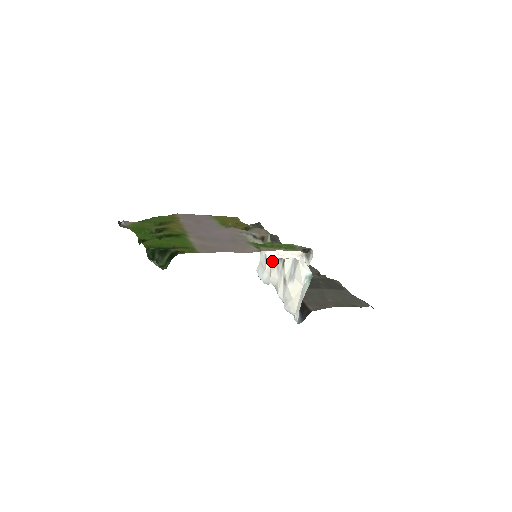
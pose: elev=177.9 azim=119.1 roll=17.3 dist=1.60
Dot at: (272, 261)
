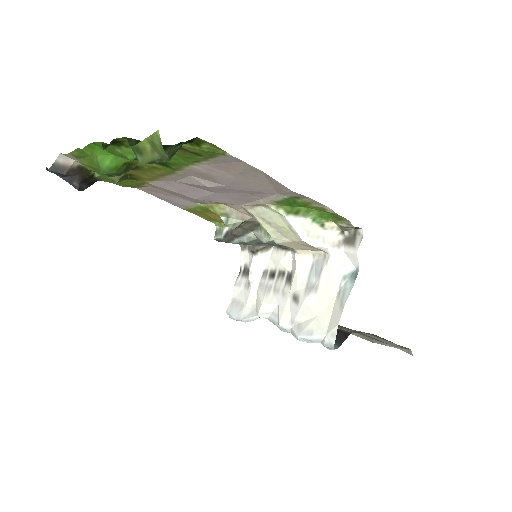
Dot at: (262, 286)
